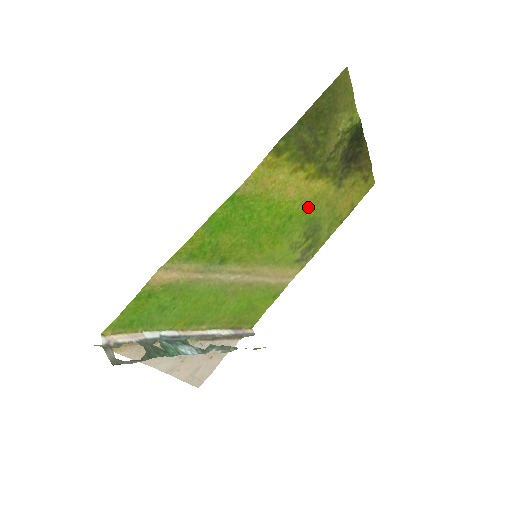
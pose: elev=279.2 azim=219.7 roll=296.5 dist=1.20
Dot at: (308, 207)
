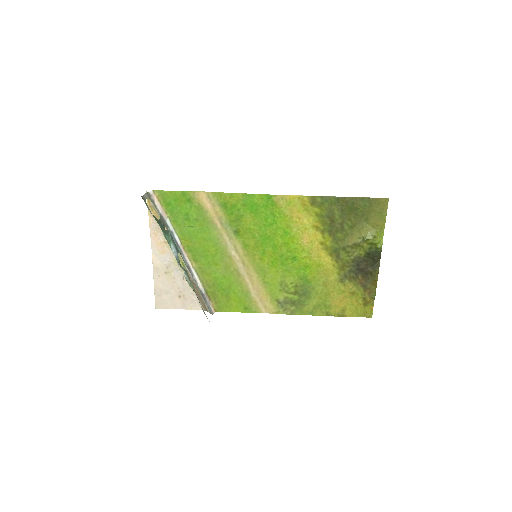
Dot at: (310, 267)
